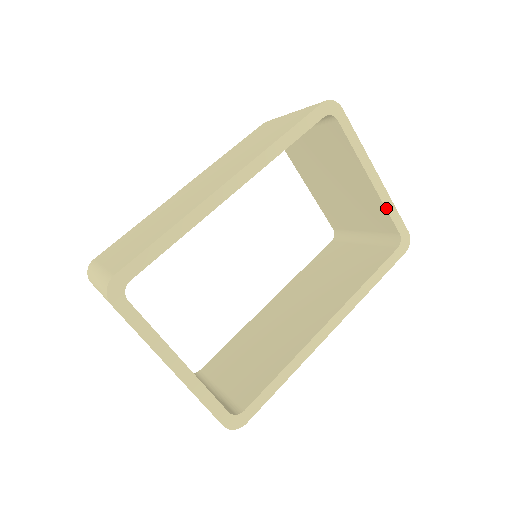
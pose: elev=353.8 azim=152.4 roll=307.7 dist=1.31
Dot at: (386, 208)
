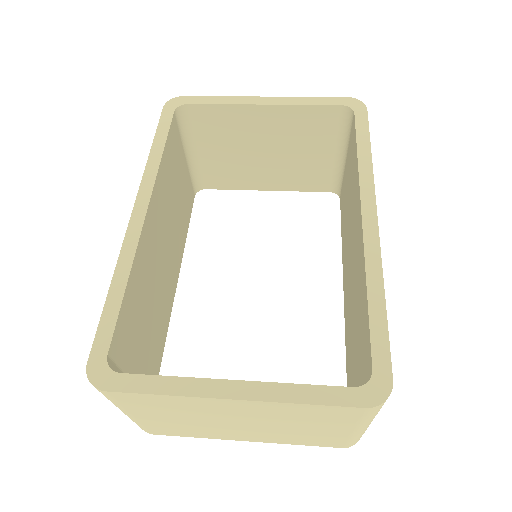
Dot at: (303, 105)
